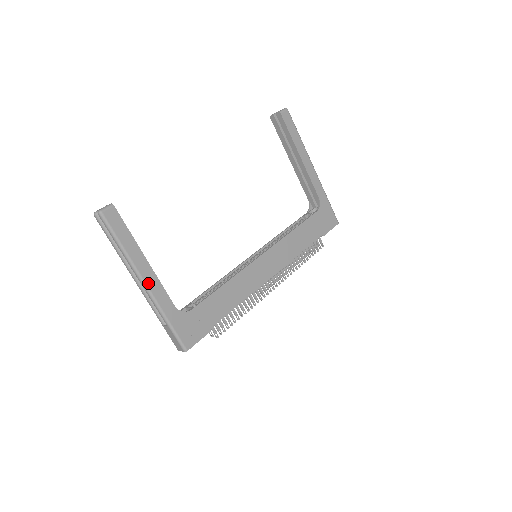
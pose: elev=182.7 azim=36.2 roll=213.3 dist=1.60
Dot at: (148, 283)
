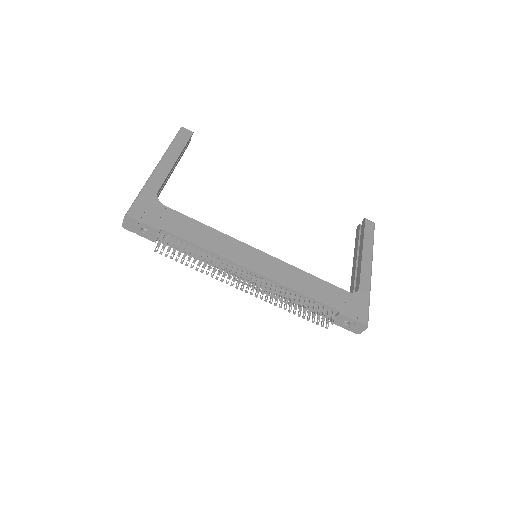
Dot at: (161, 167)
